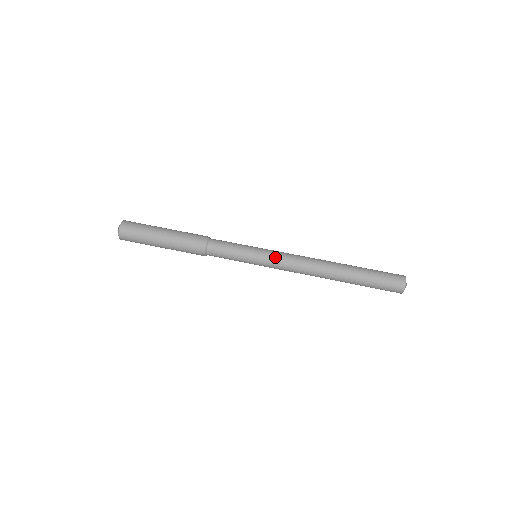
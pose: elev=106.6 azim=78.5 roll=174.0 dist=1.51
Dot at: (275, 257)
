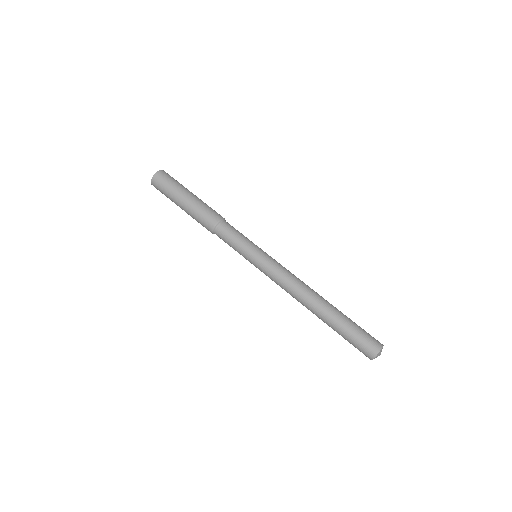
Dot at: (266, 272)
